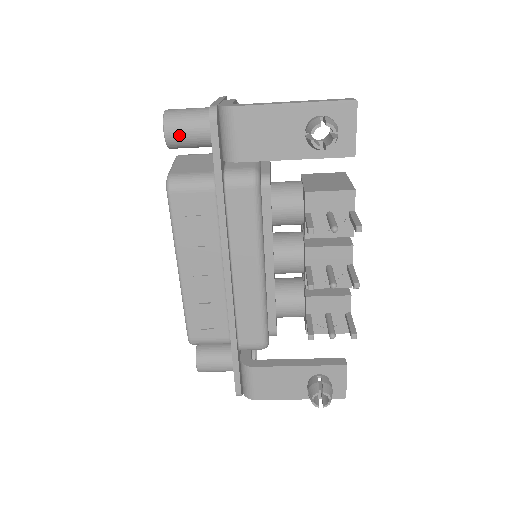
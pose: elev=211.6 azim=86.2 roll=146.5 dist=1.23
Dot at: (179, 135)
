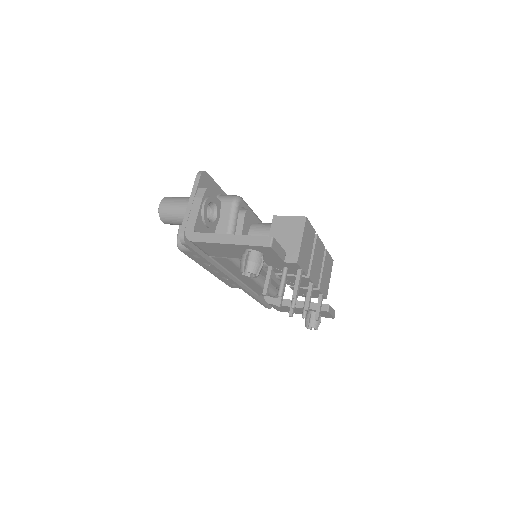
Dot at: (173, 224)
